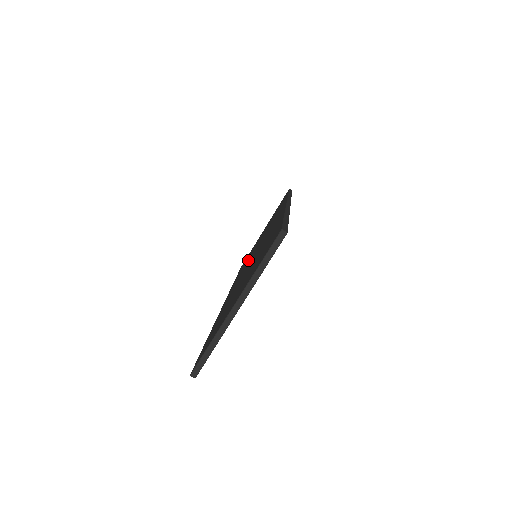
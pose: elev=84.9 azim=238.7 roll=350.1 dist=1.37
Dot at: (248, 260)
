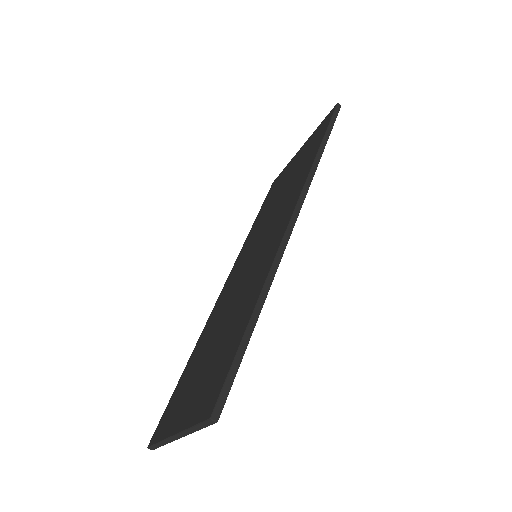
Dot at: (259, 228)
